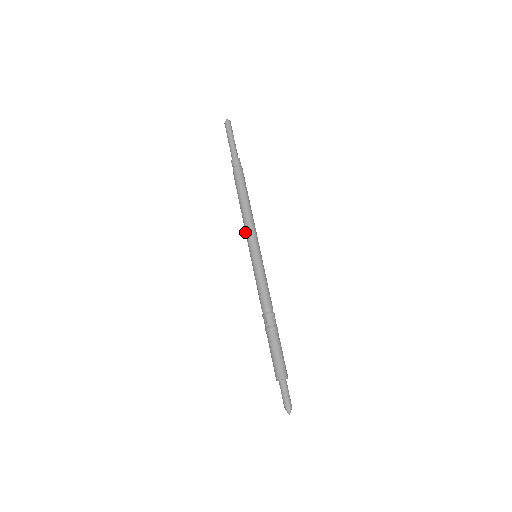
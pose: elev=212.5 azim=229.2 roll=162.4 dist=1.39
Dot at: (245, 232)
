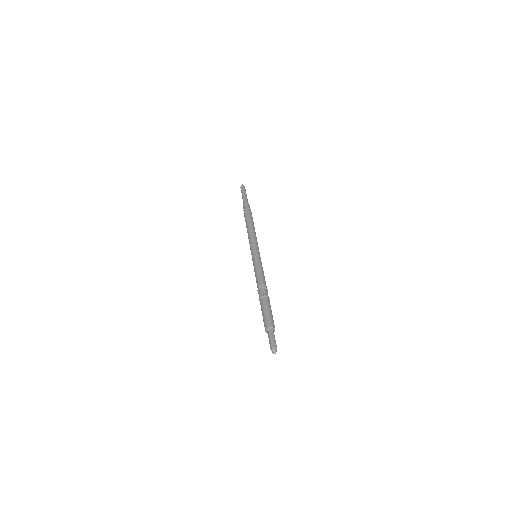
Dot at: (249, 242)
